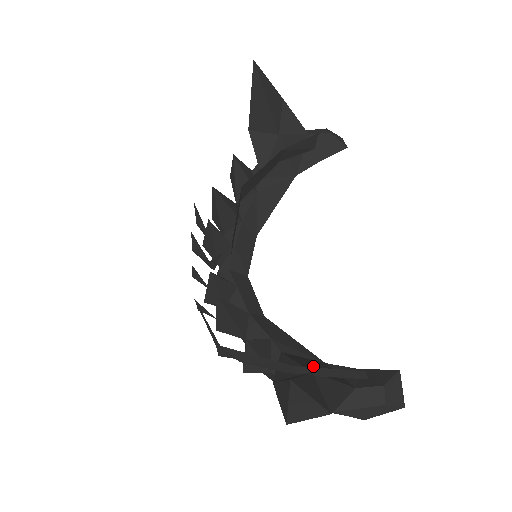
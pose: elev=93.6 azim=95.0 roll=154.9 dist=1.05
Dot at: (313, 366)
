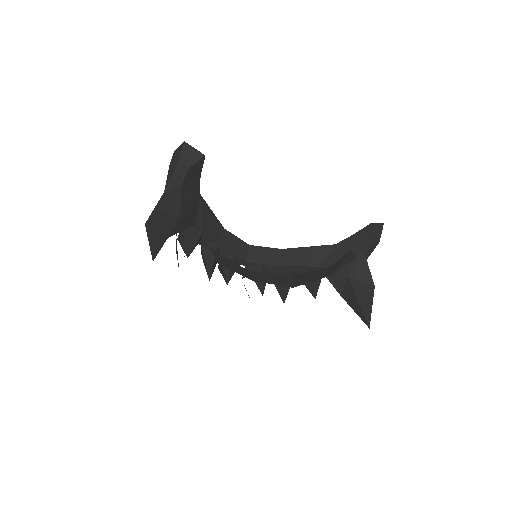
Dot at: occluded
